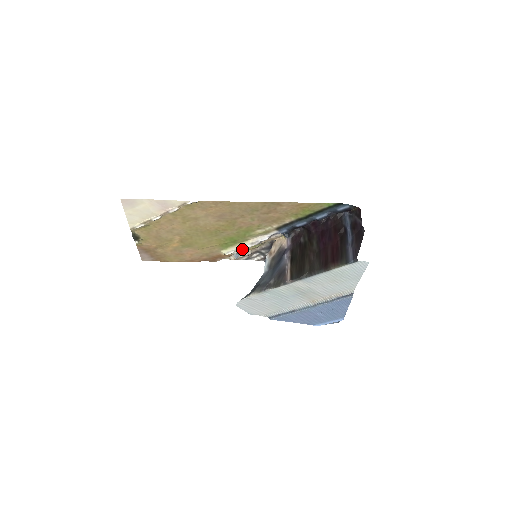
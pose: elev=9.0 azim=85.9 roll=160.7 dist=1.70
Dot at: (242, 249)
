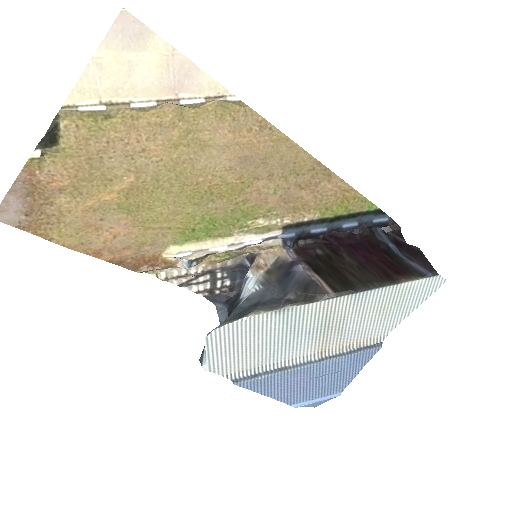
Dot at: (203, 254)
